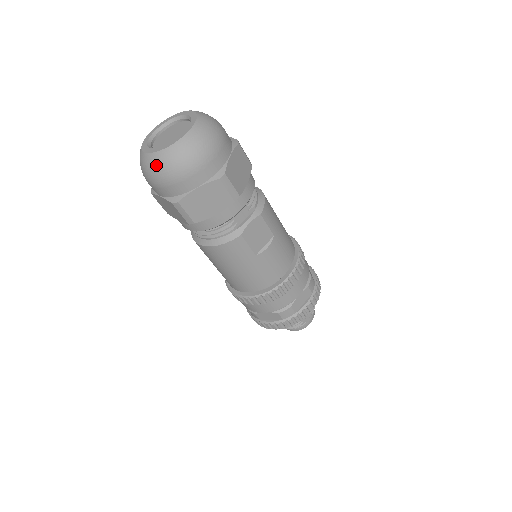
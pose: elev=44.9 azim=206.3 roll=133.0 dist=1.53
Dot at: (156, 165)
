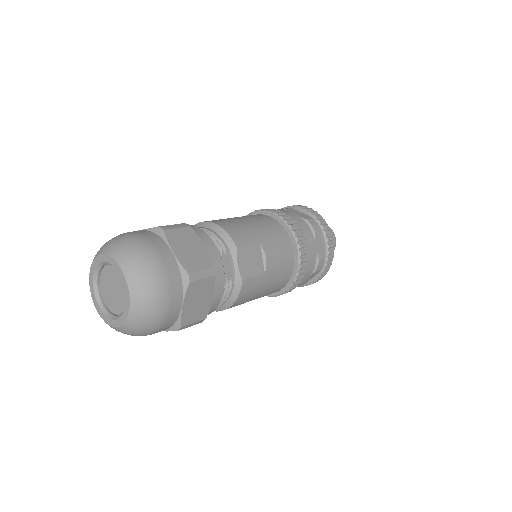
Dot at: (136, 330)
